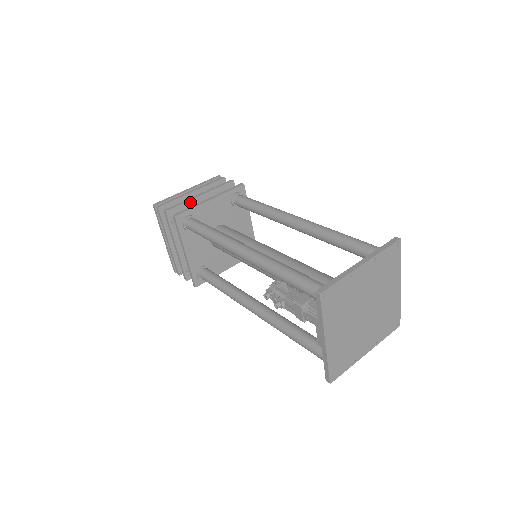
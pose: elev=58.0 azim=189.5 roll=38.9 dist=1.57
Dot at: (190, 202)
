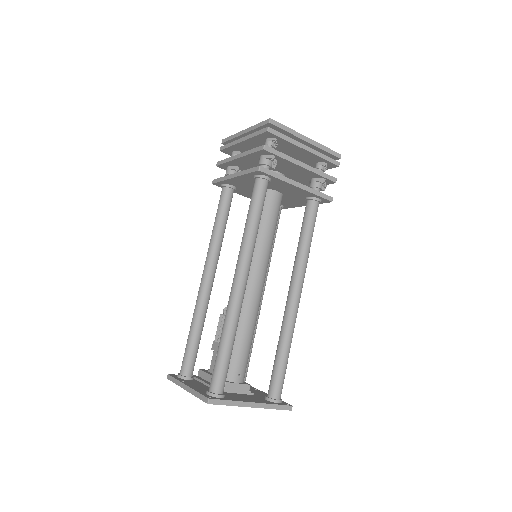
Dot at: (232, 161)
